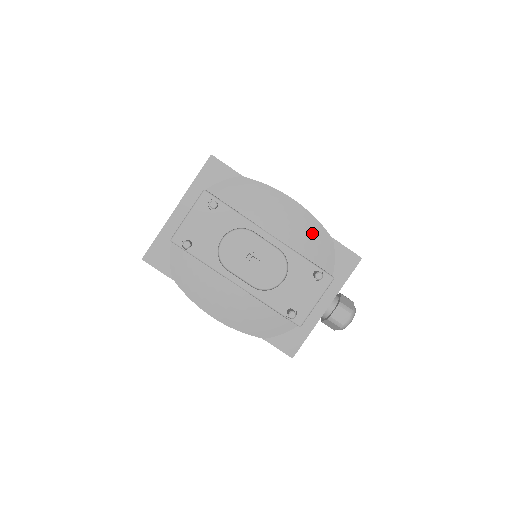
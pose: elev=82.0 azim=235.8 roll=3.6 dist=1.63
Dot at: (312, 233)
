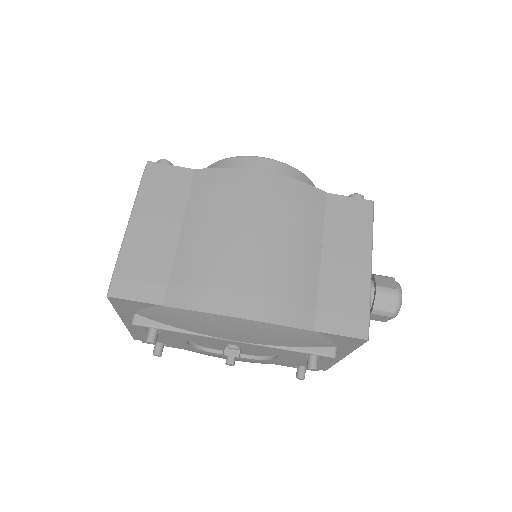
Dot at: (285, 335)
